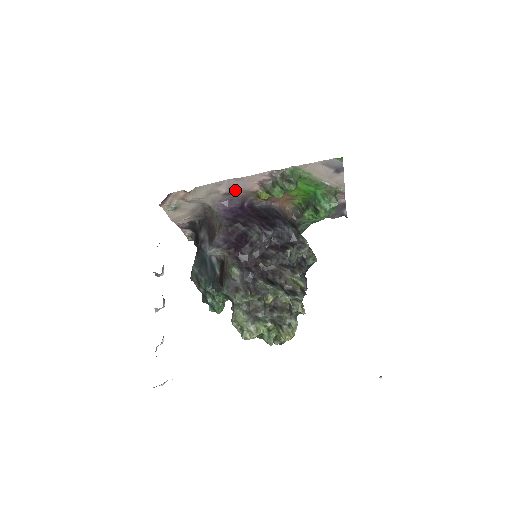
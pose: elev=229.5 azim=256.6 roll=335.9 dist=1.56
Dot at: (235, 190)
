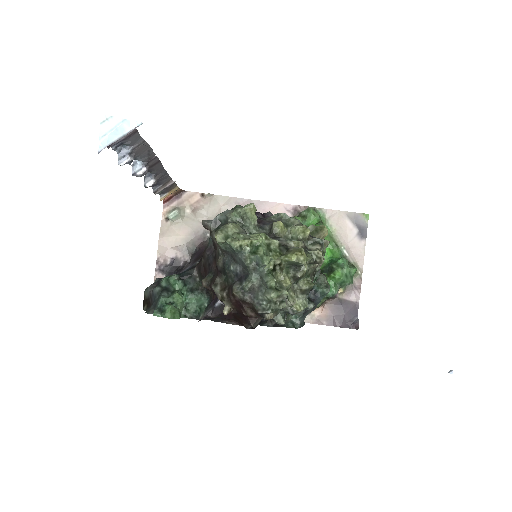
Dot at: occluded
